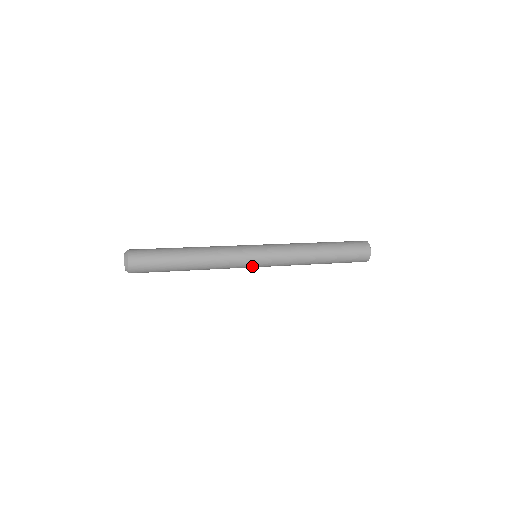
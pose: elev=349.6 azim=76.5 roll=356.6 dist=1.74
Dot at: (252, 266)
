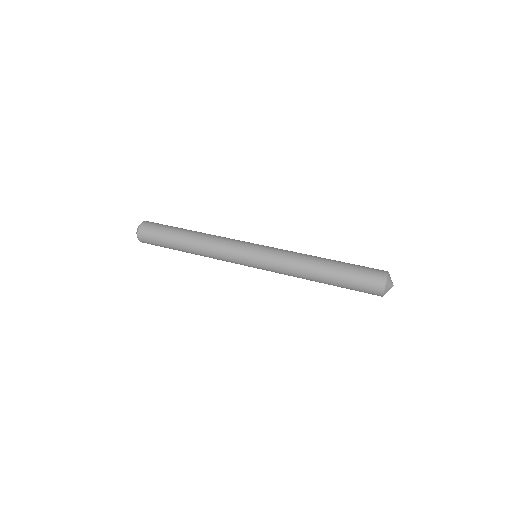
Dot at: (248, 266)
